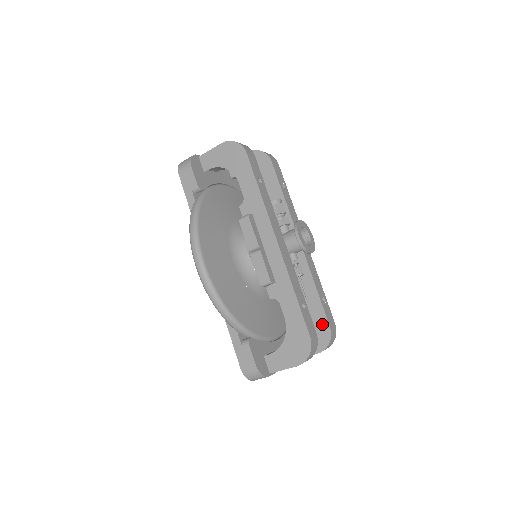
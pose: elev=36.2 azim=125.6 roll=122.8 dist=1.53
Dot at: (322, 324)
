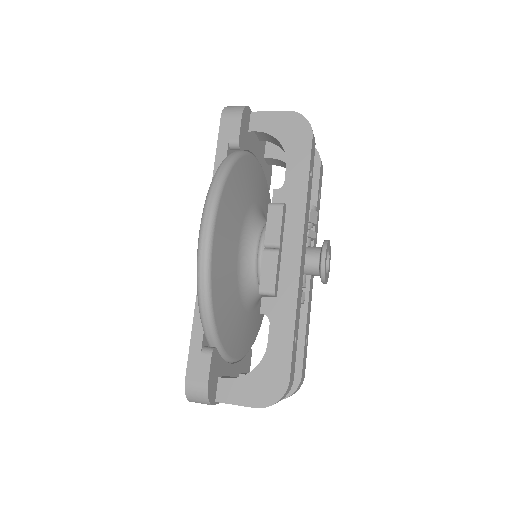
Dot at: occluded
